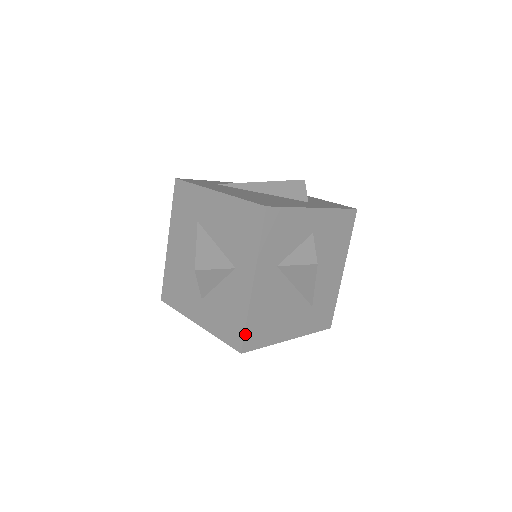
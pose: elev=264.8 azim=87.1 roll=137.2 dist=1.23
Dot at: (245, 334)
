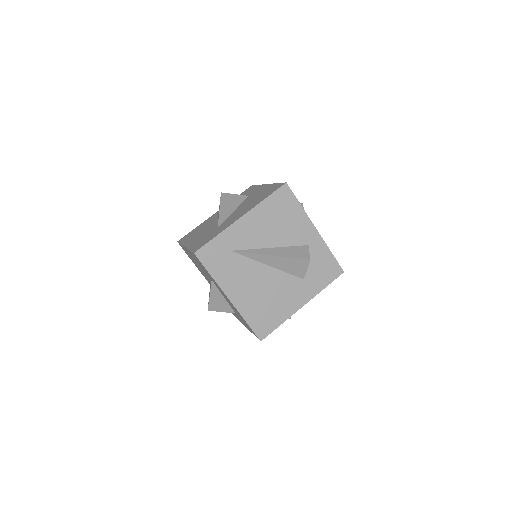
Dot at: occluded
